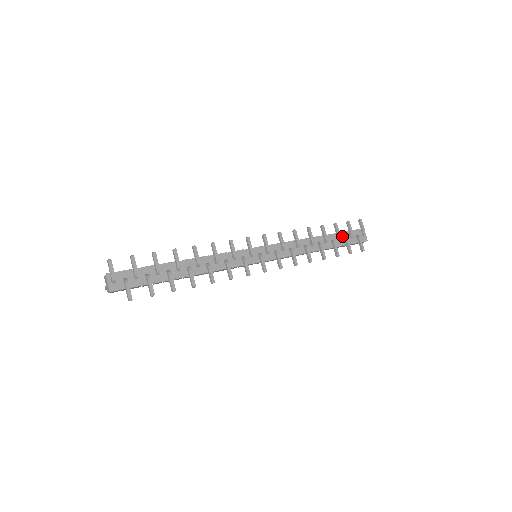
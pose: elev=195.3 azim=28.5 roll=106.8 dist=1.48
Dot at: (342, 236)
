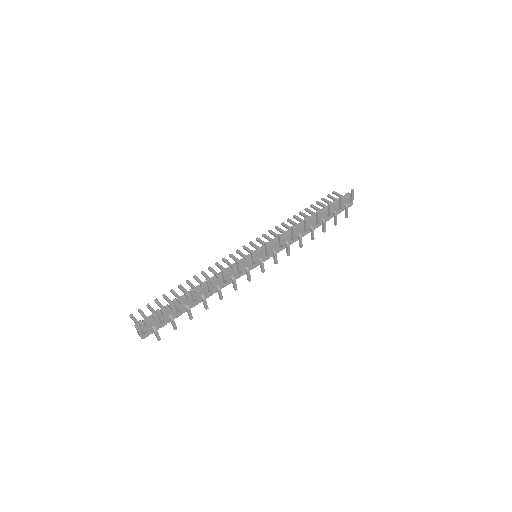
Dot at: (332, 210)
